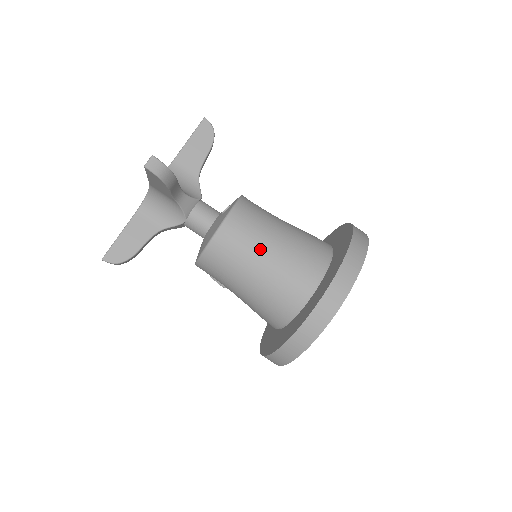
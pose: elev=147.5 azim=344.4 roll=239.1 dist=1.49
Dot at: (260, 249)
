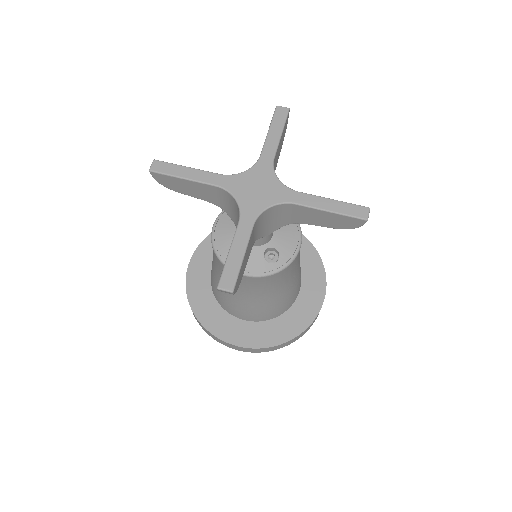
Dot at: (244, 294)
